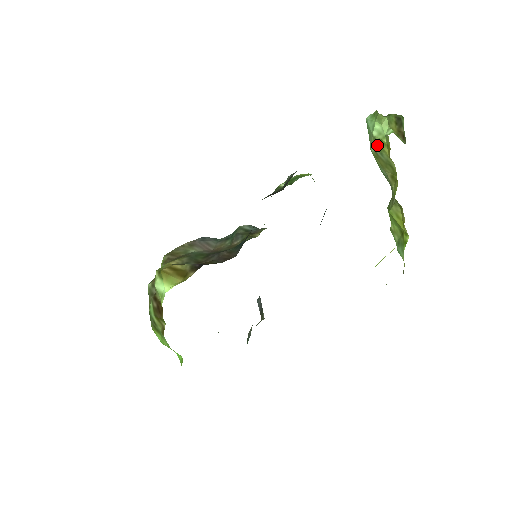
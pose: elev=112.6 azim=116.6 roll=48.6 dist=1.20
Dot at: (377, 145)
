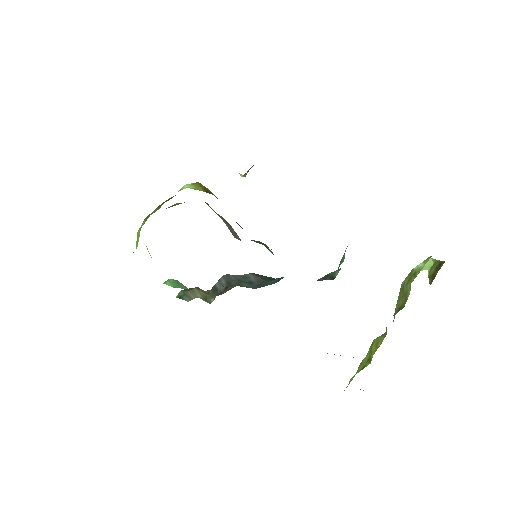
Dot at: (409, 277)
